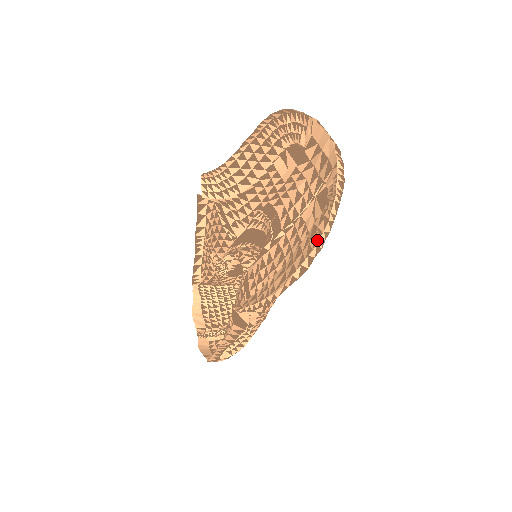
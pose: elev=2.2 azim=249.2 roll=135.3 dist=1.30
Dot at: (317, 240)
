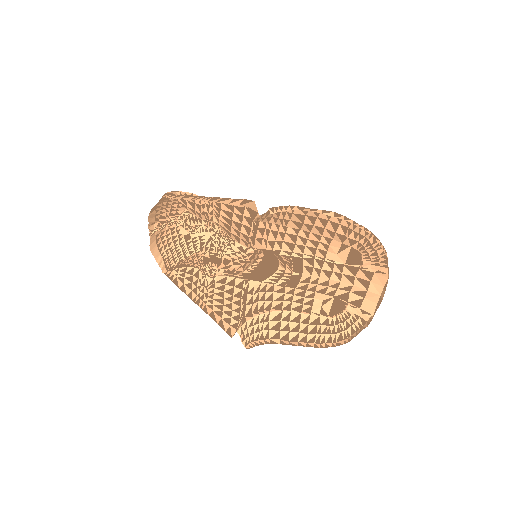
Dot at: (315, 333)
